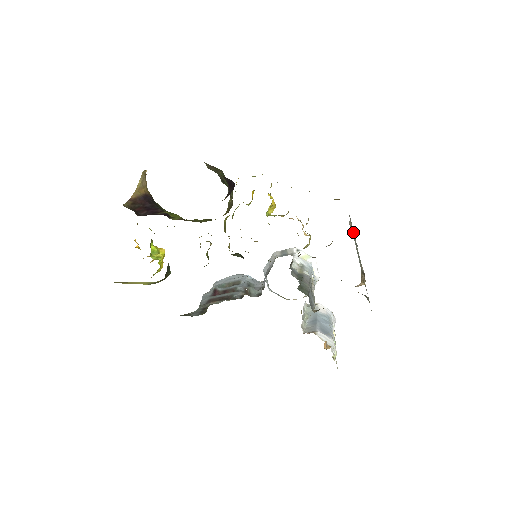
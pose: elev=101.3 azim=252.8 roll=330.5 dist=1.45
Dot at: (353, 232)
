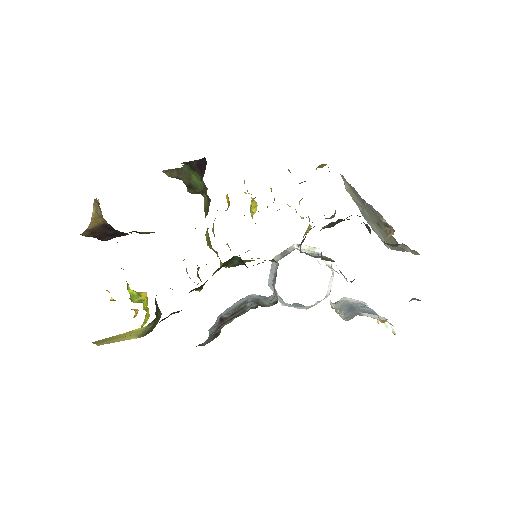
Dot at: (354, 193)
